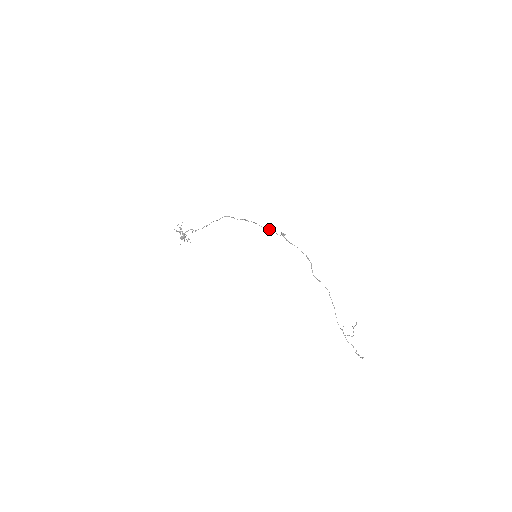
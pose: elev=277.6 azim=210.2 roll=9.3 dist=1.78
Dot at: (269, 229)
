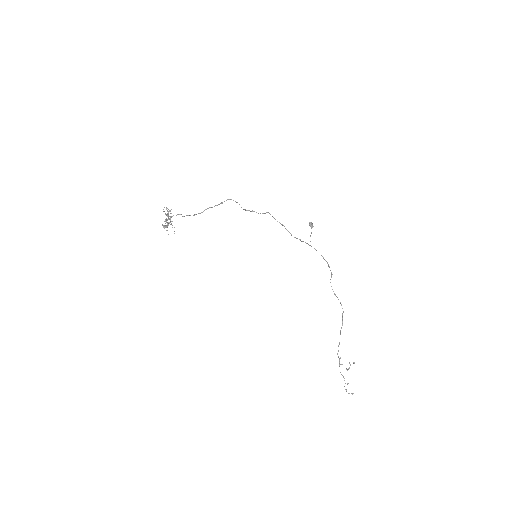
Dot at: occluded
